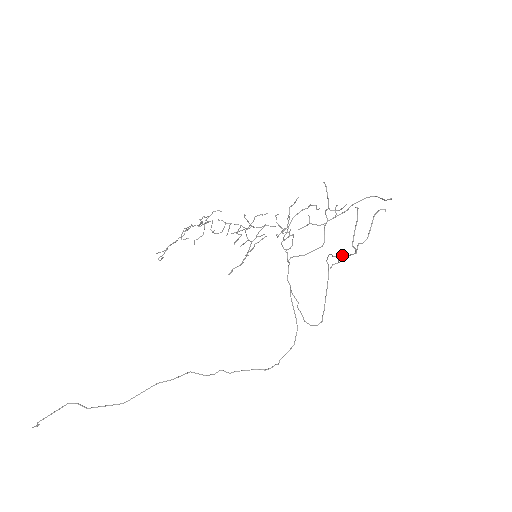
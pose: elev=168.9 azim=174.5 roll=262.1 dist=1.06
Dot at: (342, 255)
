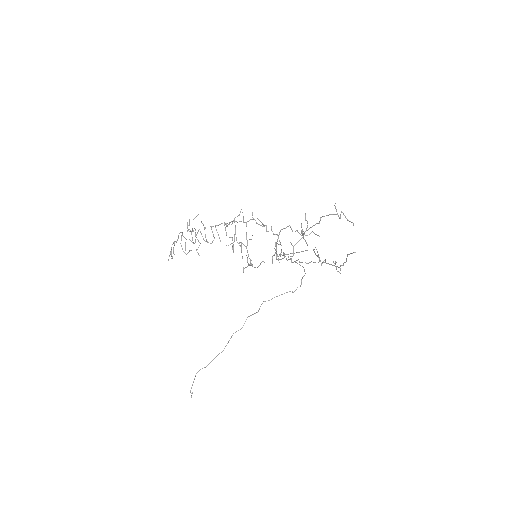
Dot at: (329, 264)
